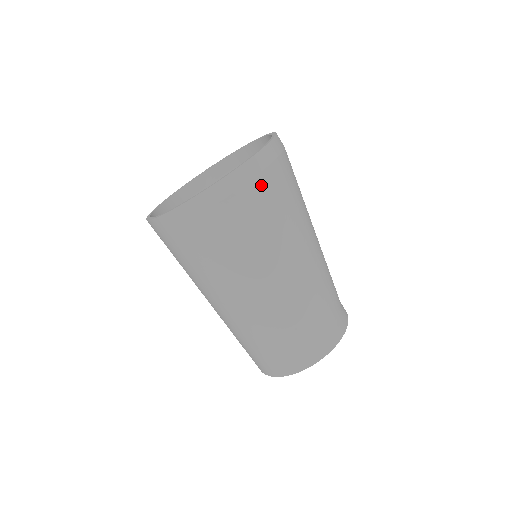
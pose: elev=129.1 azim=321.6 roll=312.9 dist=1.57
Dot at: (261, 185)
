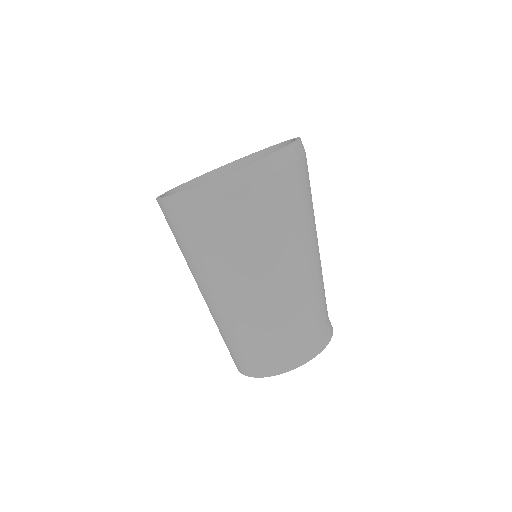
Dot at: (223, 206)
